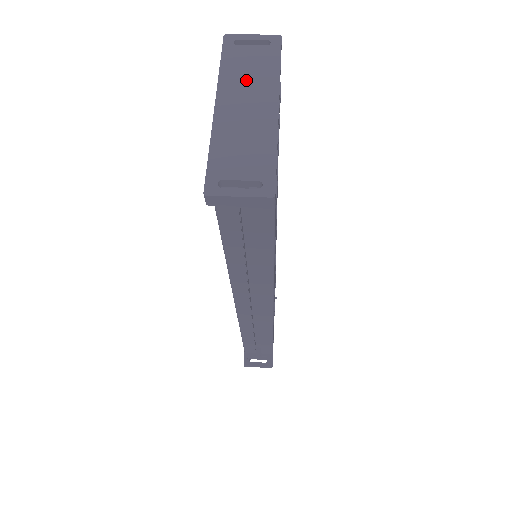
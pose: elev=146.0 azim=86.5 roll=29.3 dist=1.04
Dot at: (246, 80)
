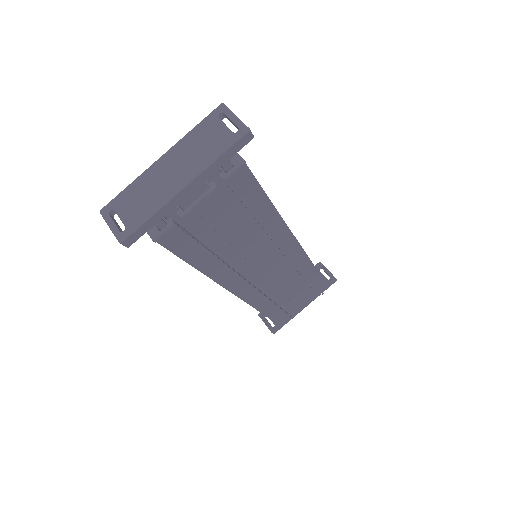
Dot at: (193, 151)
